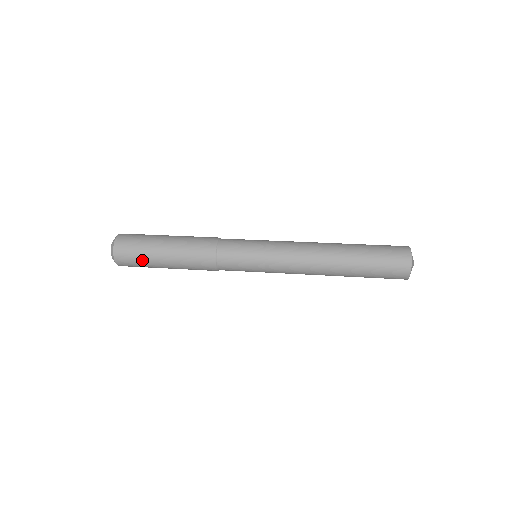
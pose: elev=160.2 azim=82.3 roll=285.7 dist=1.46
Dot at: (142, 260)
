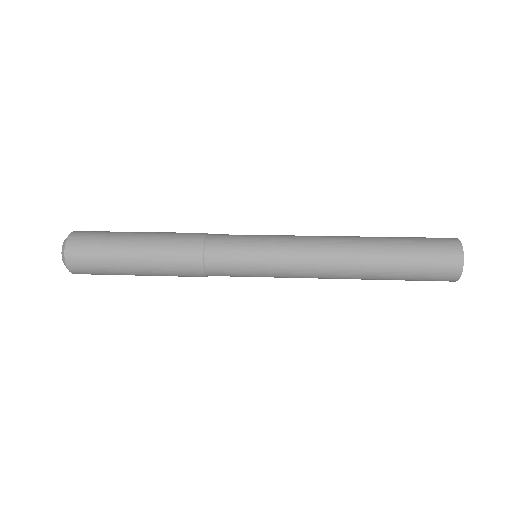
Dot at: occluded
